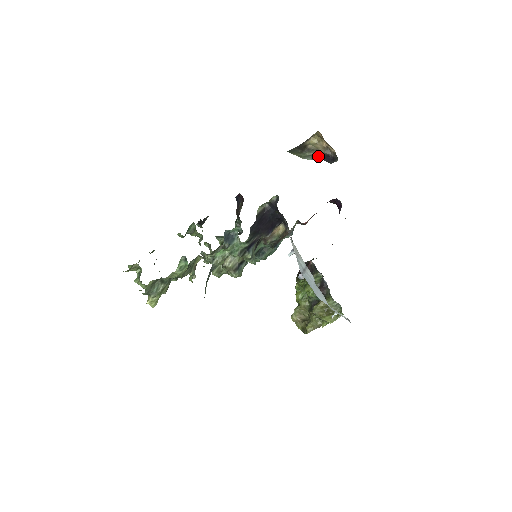
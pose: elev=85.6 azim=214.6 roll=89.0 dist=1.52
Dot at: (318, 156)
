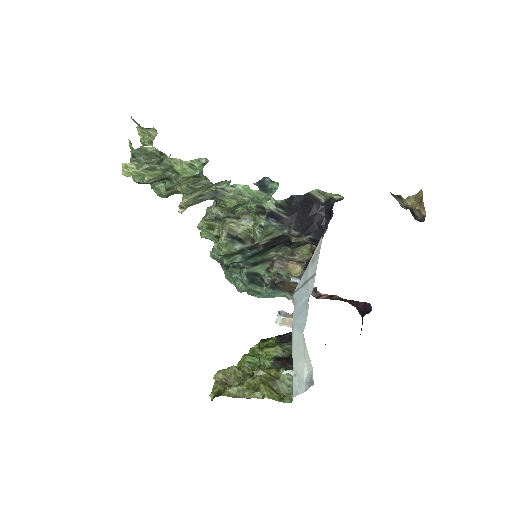
Dot at: (406, 207)
